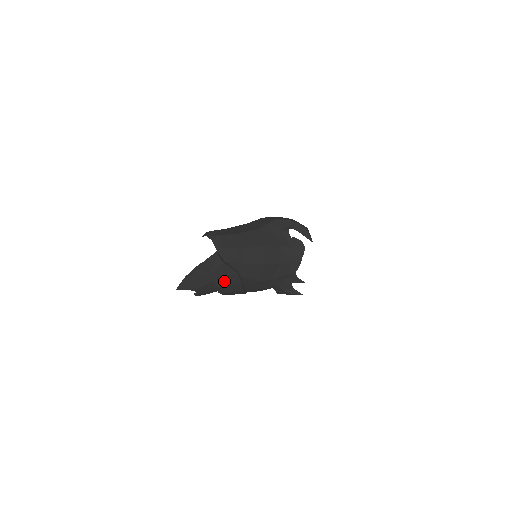
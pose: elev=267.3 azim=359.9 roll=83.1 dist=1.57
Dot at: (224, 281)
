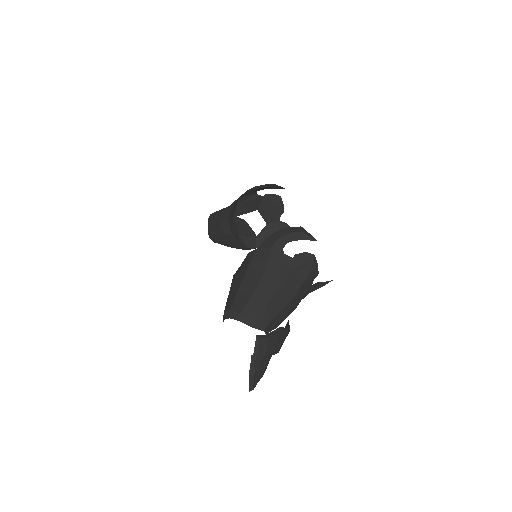
Dot at: (277, 347)
